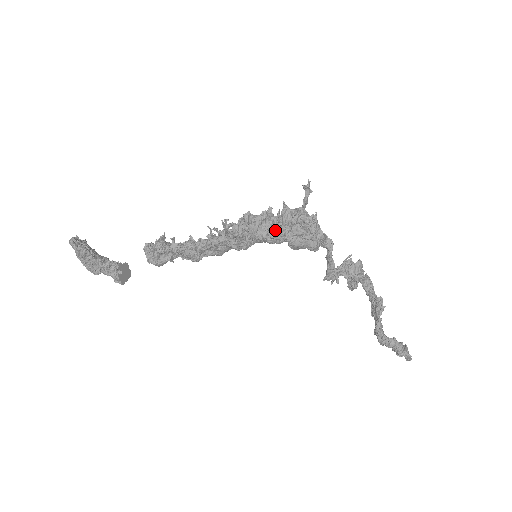
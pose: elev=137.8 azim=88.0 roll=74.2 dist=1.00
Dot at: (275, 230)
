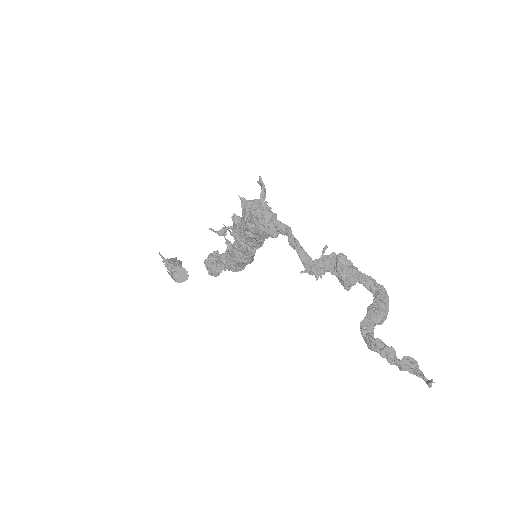
Dot at: (243, 223)
